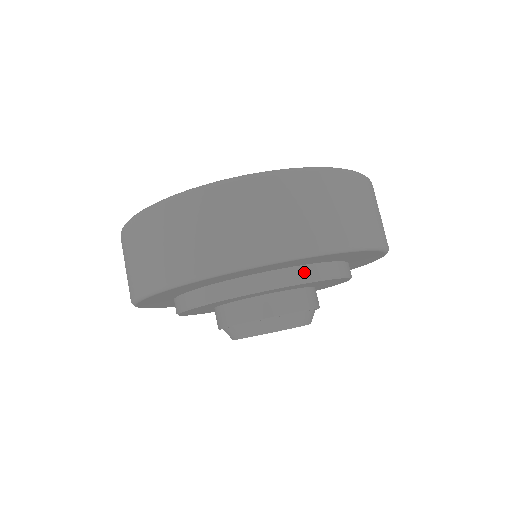
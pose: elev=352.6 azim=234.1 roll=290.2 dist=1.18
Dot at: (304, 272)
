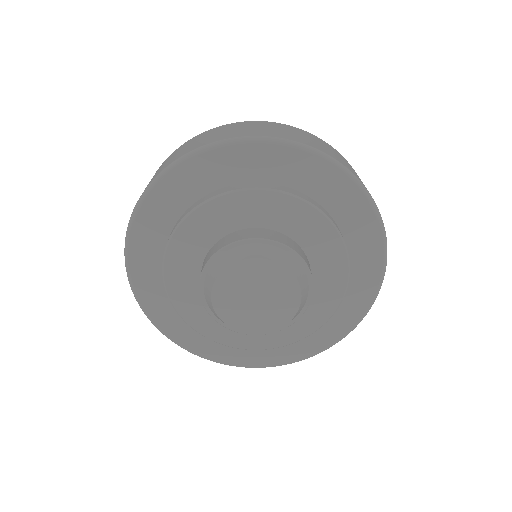
Dot at: (237, 186)
